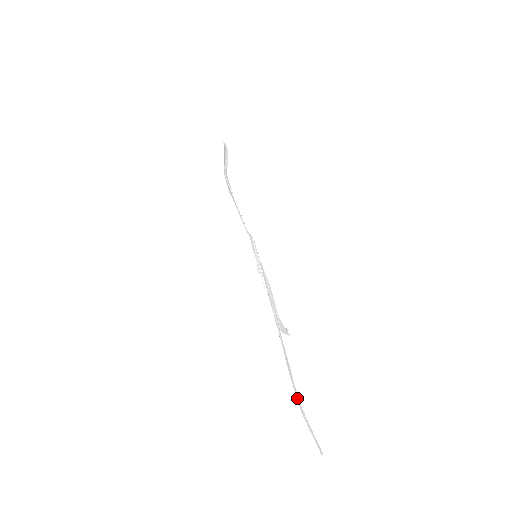
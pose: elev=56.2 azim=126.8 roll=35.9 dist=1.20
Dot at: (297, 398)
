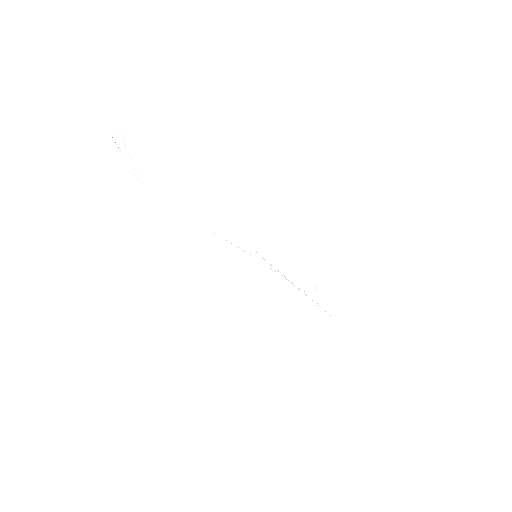
Dot at: (381, 361)
